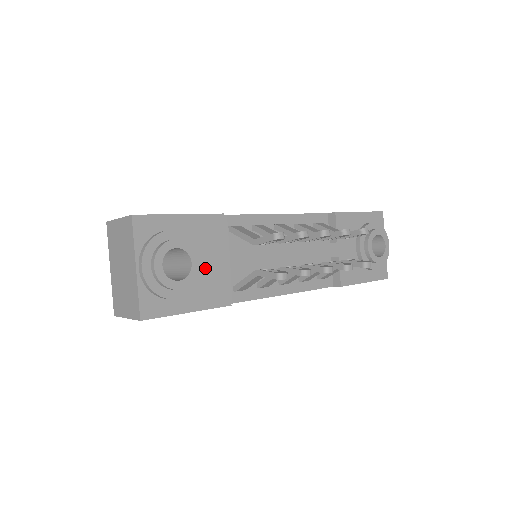
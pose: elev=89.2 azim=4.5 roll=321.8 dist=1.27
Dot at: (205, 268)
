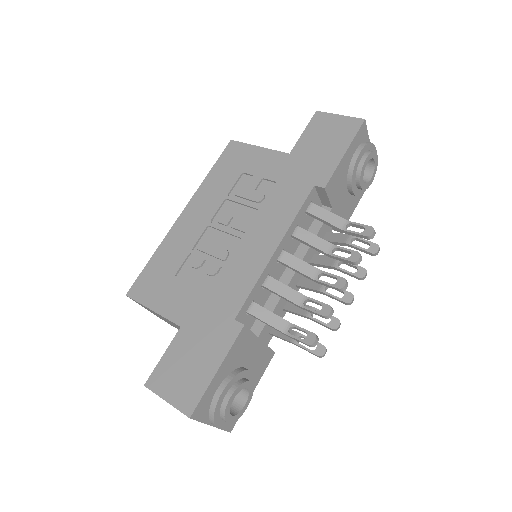
Dot at: (250, 365)
